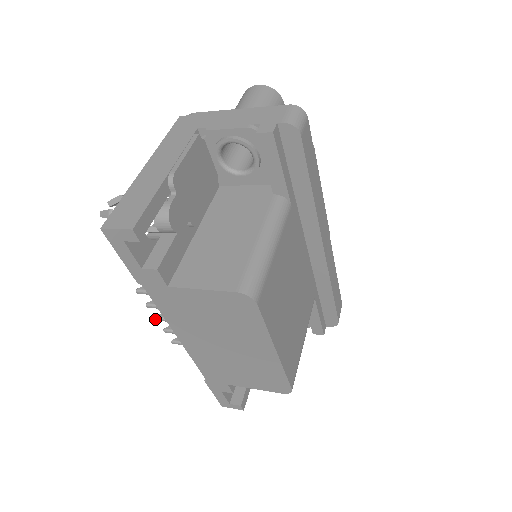
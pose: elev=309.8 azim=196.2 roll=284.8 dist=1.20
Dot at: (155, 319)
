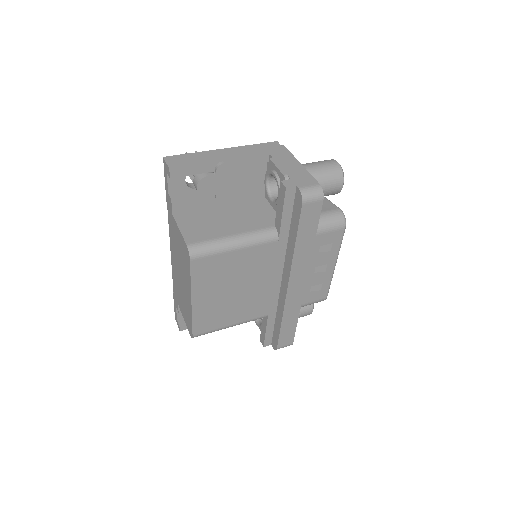
Dot at: occluded
